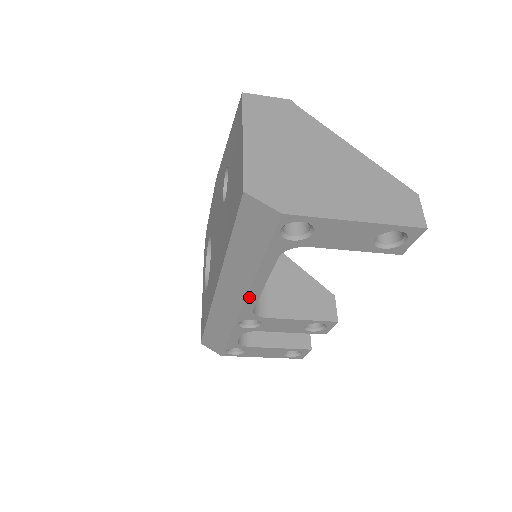
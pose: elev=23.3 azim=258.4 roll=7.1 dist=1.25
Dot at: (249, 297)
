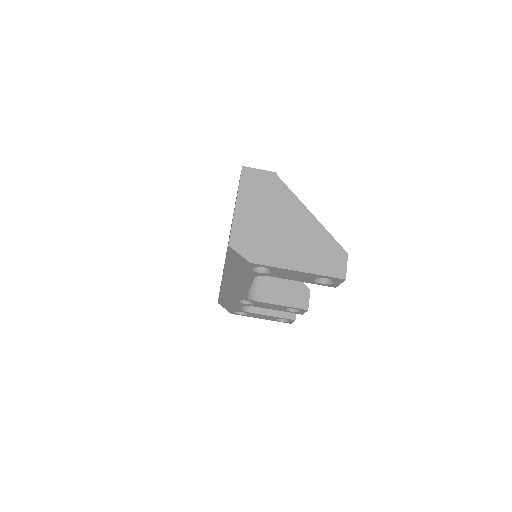
Dot at: (241, 291)
